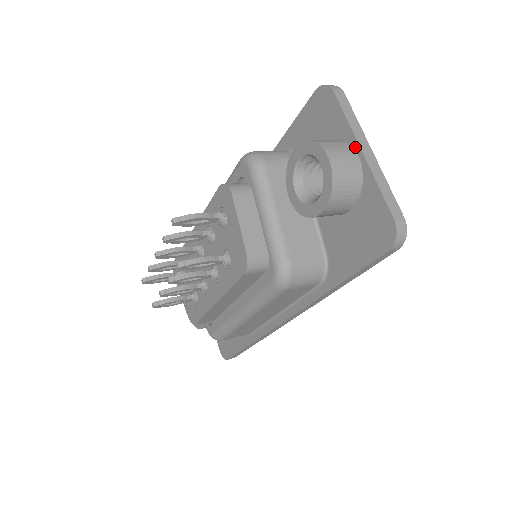
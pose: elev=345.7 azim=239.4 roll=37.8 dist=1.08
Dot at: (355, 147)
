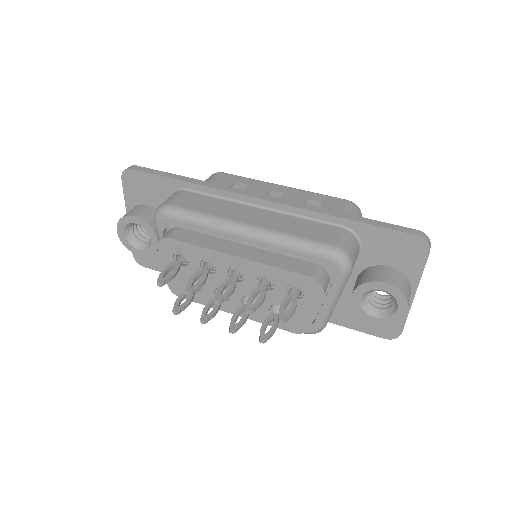
Dot at: (413, 290)
